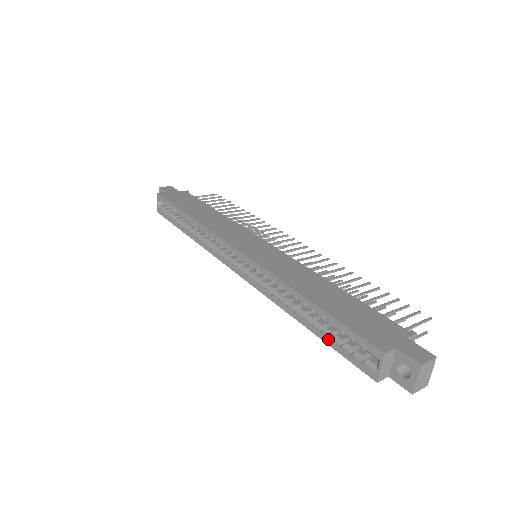
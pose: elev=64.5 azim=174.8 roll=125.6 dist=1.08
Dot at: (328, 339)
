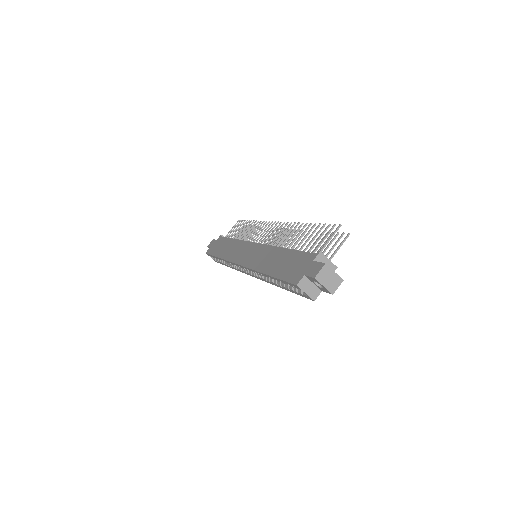
Dot at: (289, 290)
